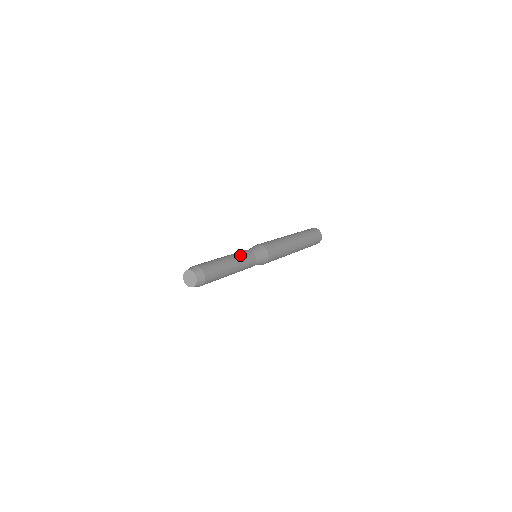
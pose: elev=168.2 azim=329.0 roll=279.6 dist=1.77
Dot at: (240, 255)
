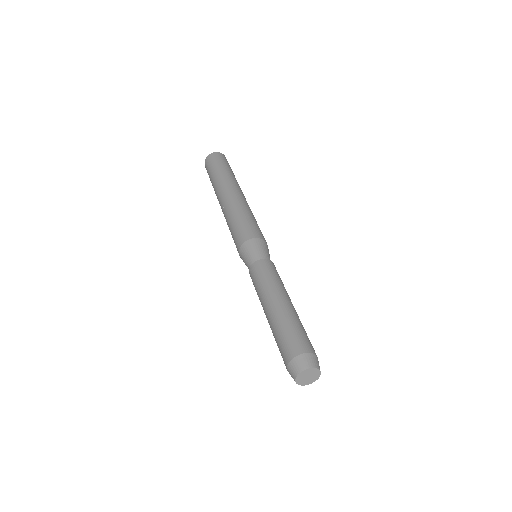
Dot at: occluded
